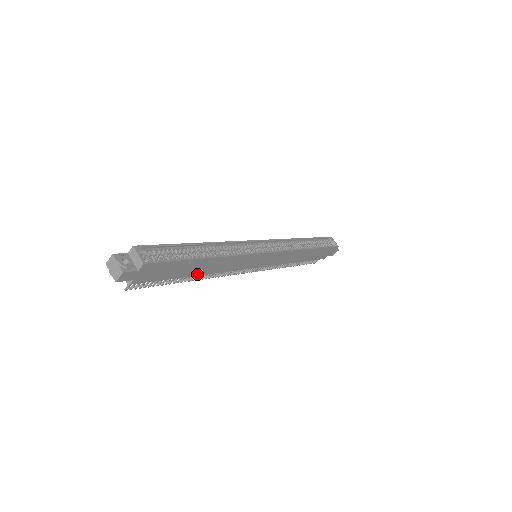
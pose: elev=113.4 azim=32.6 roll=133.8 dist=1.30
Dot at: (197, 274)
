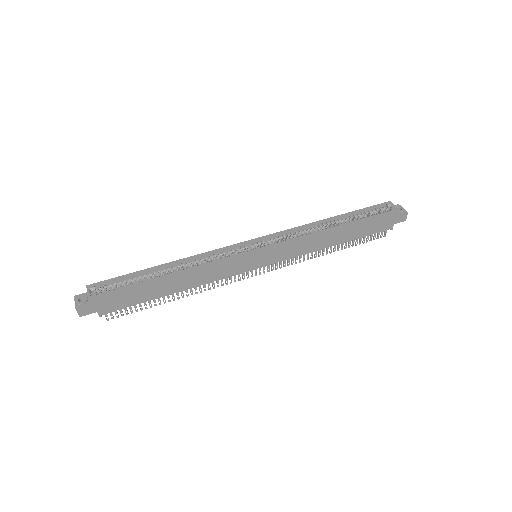
Dot at: (174, 292)
